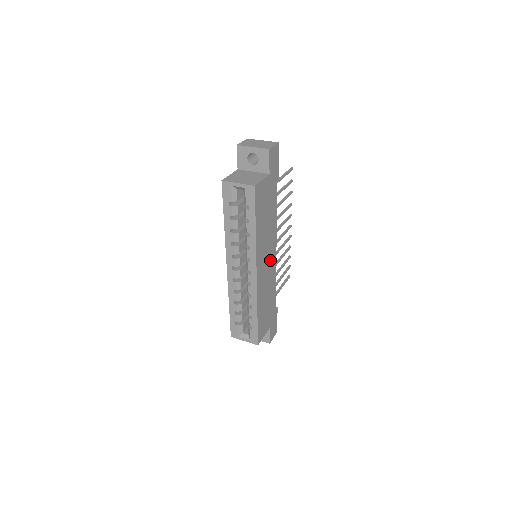
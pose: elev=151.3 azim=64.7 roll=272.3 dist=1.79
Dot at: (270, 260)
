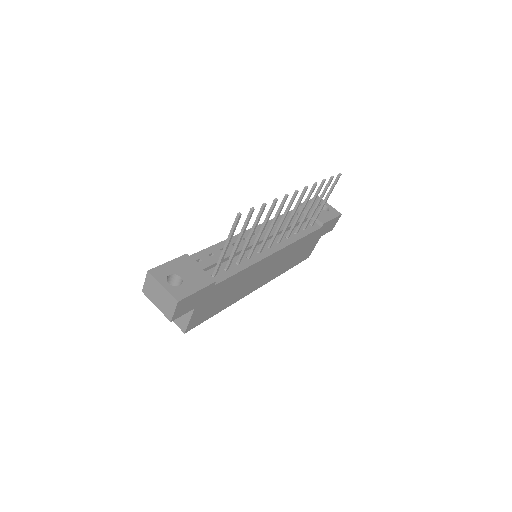
Dot at: (270, 264)
